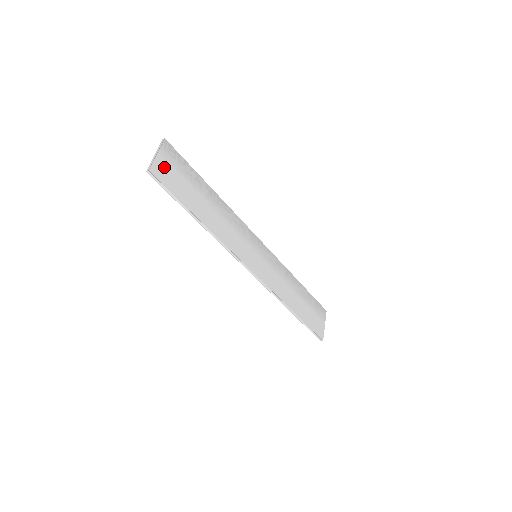
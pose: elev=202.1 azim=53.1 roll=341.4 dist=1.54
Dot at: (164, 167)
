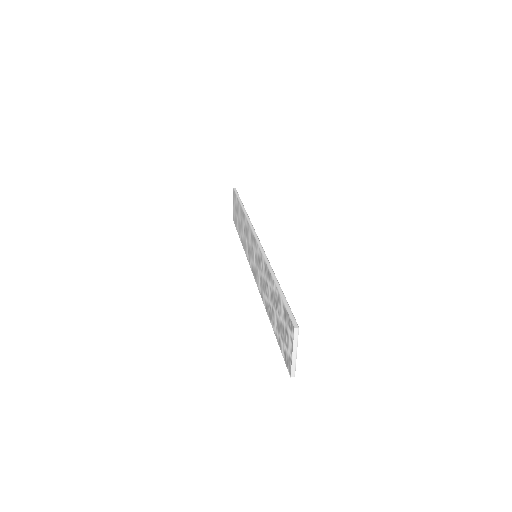
Dot at: occluded
